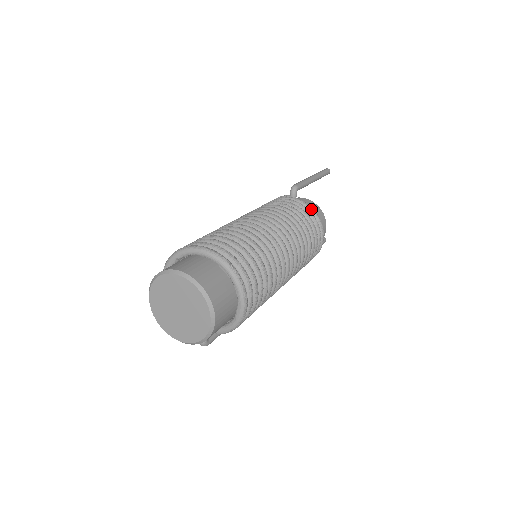
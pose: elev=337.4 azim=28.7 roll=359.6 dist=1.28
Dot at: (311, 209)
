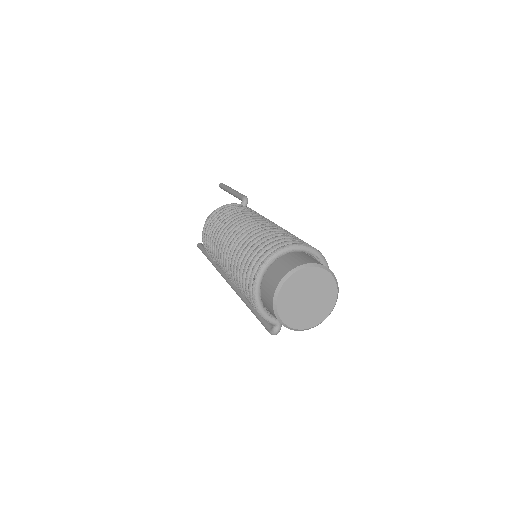
Dot at: occluded
